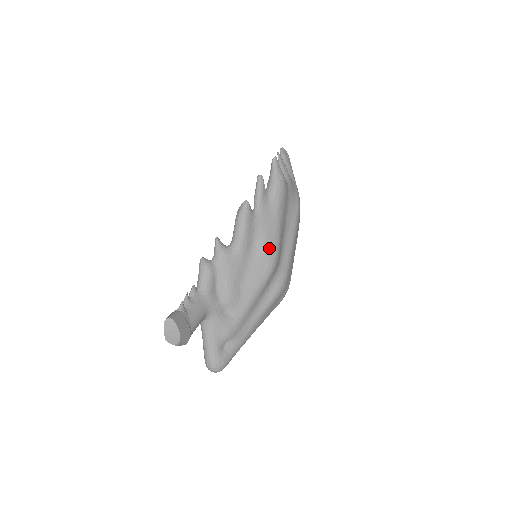
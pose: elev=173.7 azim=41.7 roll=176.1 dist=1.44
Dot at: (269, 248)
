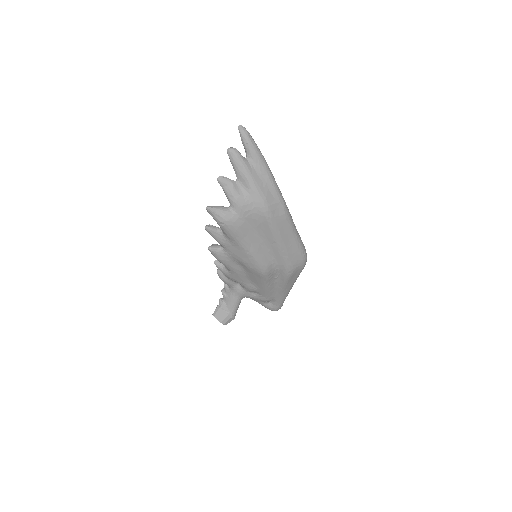
Dot at: (251, 267)
